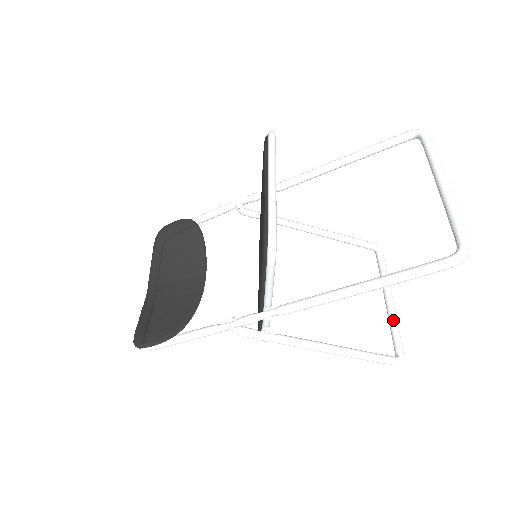
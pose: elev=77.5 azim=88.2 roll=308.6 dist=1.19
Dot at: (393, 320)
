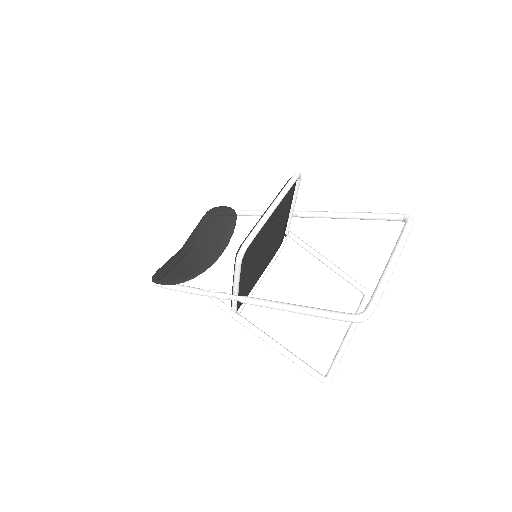
Dot at: (340, 350)
